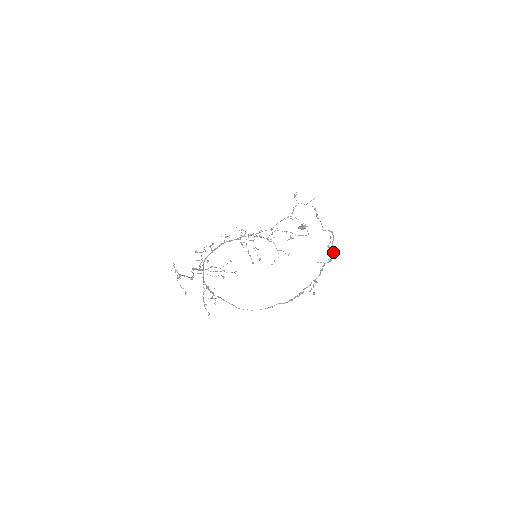
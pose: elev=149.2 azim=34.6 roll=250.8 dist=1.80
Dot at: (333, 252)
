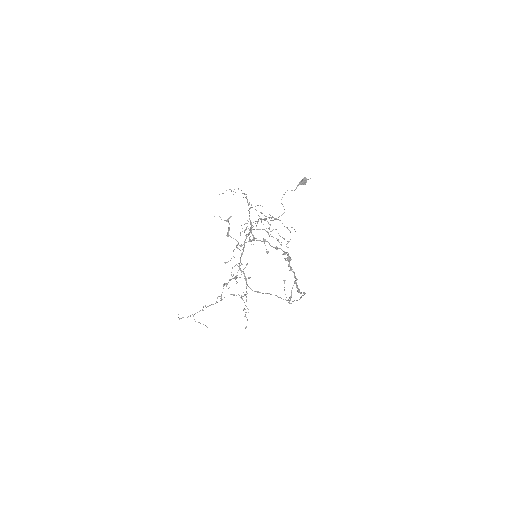
Dot at: occluded
